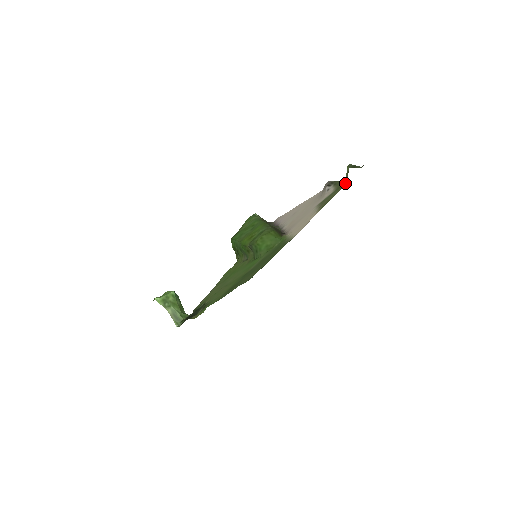
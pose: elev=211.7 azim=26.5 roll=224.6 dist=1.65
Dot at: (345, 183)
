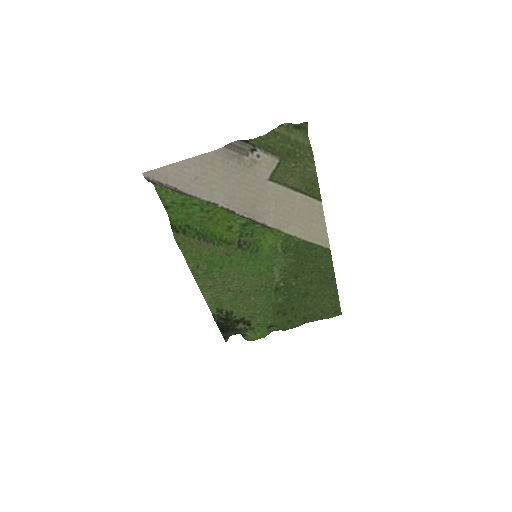
Dot at: (308, 152)
